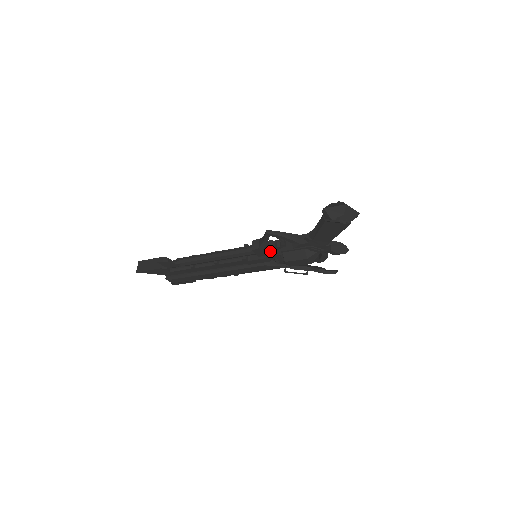
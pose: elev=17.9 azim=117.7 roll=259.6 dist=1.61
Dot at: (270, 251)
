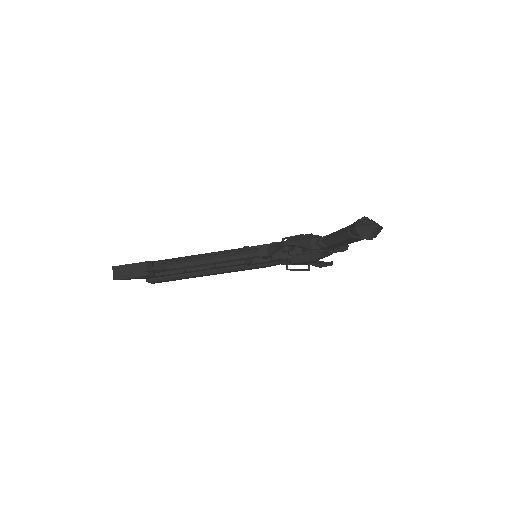
Dot at: (277, 254)
